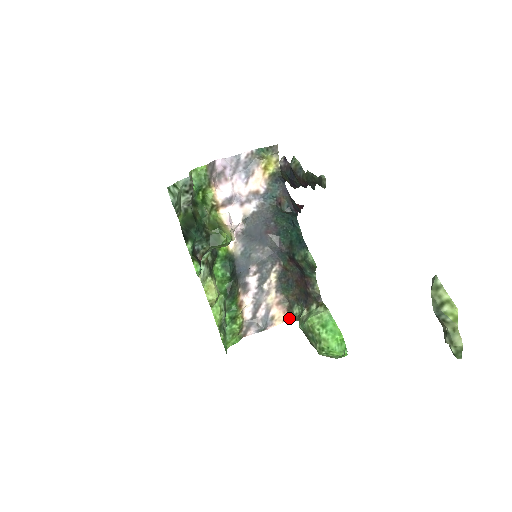
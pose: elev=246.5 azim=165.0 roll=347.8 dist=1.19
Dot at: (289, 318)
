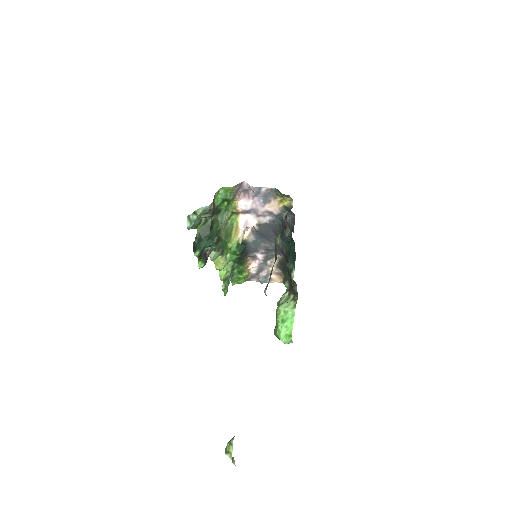
Dot at: occluded
